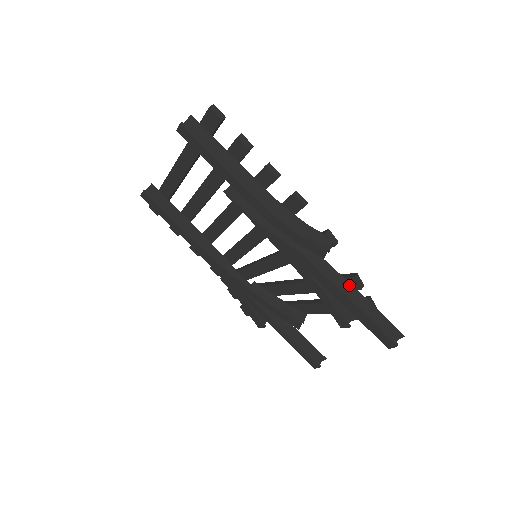
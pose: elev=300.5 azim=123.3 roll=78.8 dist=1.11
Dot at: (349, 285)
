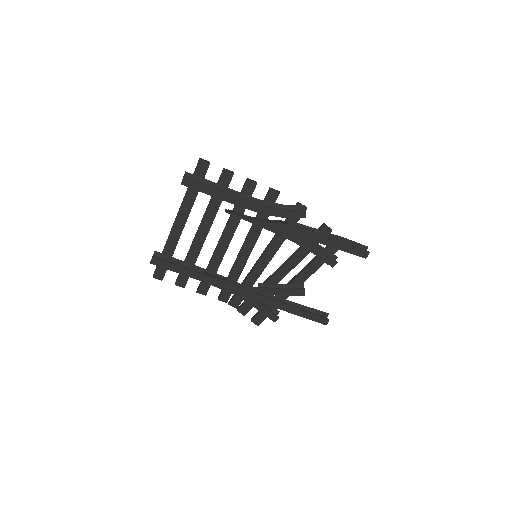
Dot at: (324, 233)
